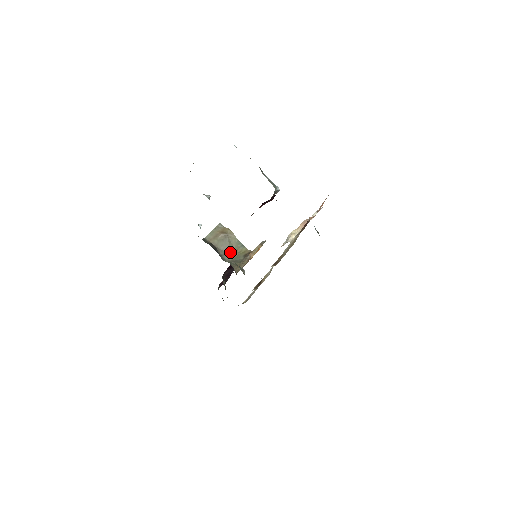
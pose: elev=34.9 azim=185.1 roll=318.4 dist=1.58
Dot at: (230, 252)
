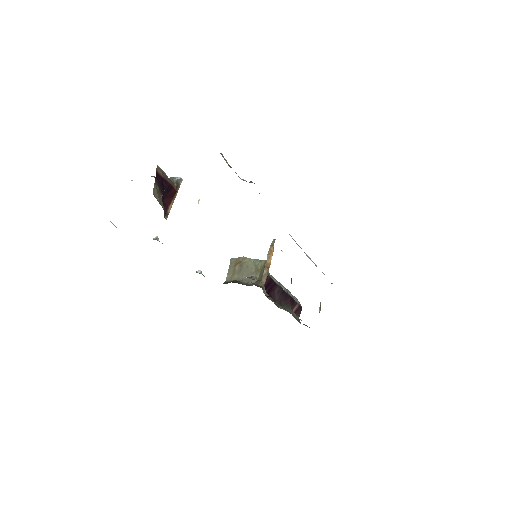
Dot at: (253, 275)
